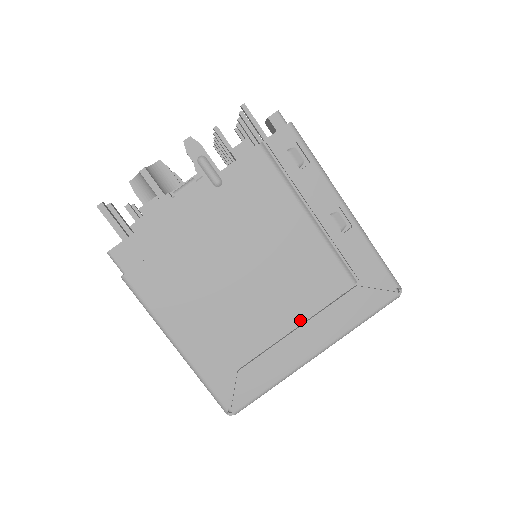
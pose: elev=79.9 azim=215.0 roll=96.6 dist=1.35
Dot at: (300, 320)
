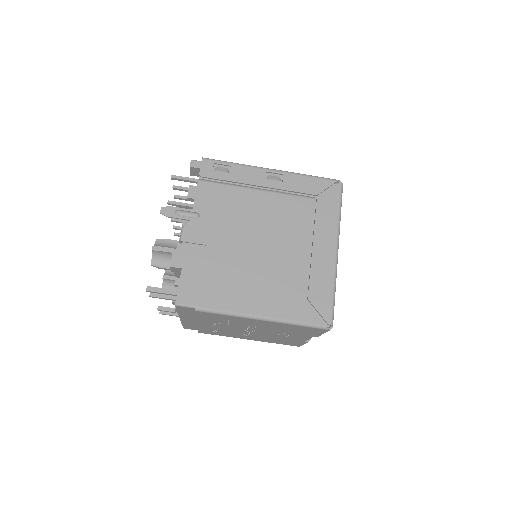
Dot at: (309, 242)
